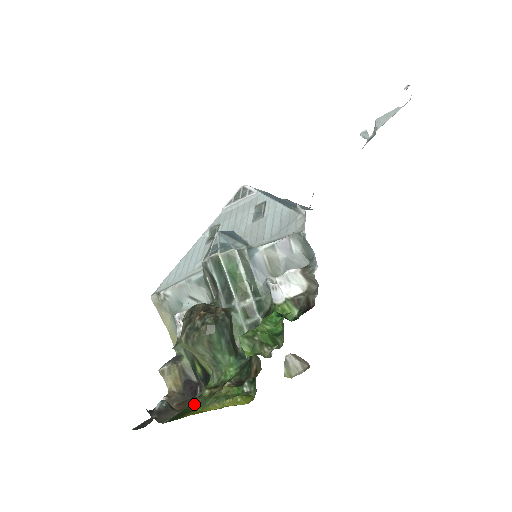
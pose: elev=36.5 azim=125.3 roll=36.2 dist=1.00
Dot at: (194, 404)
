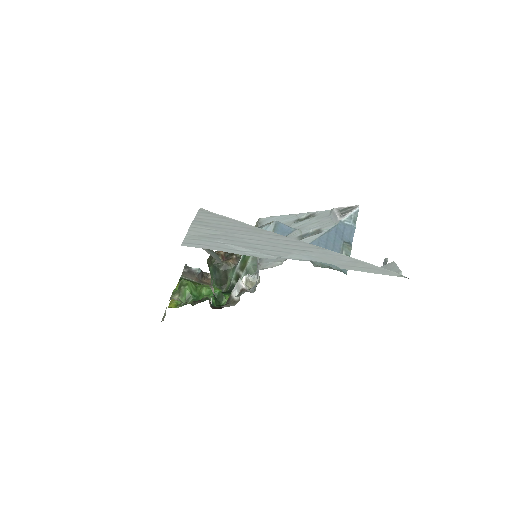
Dot at: occluded
